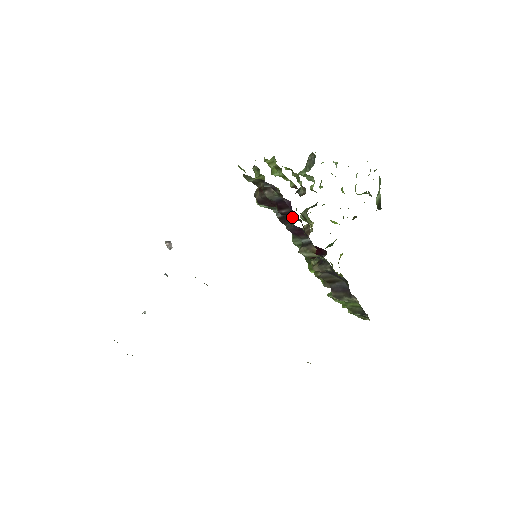
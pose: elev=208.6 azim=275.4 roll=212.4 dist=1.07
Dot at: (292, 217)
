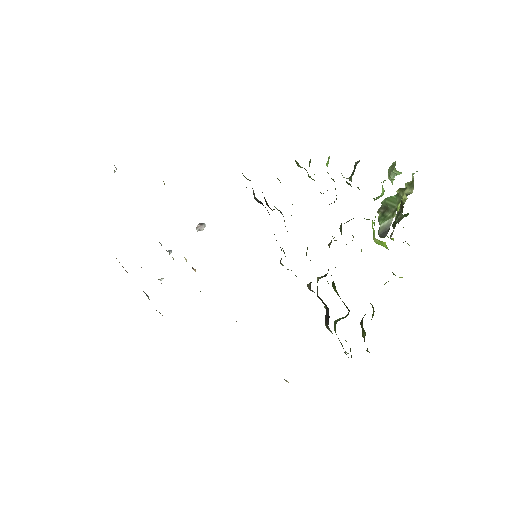
Dot at: occluded
